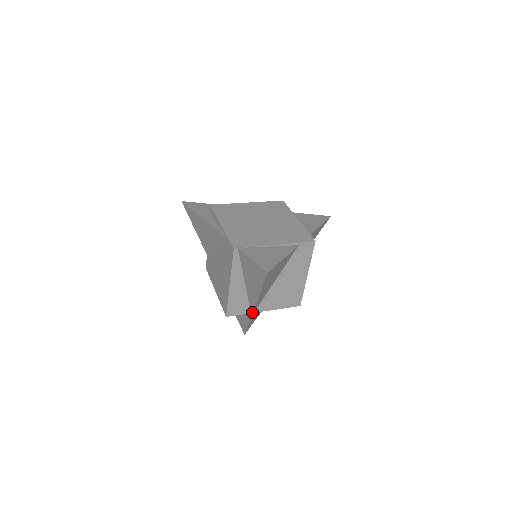
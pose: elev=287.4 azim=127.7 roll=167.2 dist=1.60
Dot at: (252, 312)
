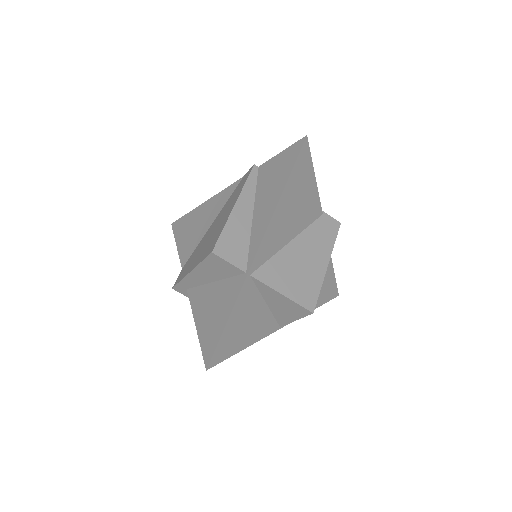
Dot at: (250, 265)
